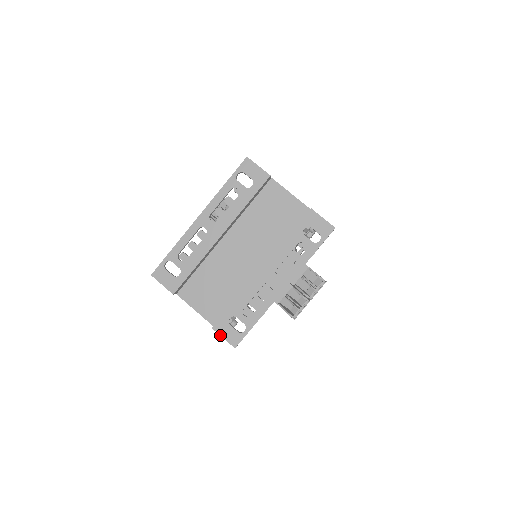
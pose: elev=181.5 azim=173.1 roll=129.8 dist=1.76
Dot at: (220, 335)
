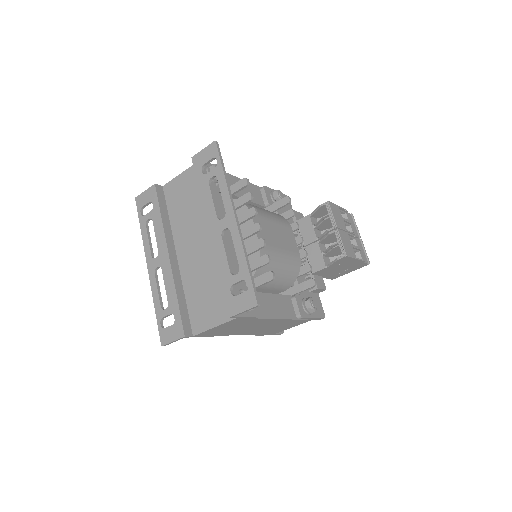
Dot at: (238, 313)
